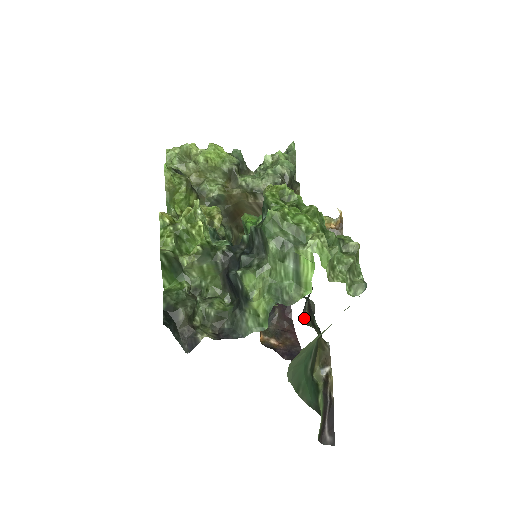
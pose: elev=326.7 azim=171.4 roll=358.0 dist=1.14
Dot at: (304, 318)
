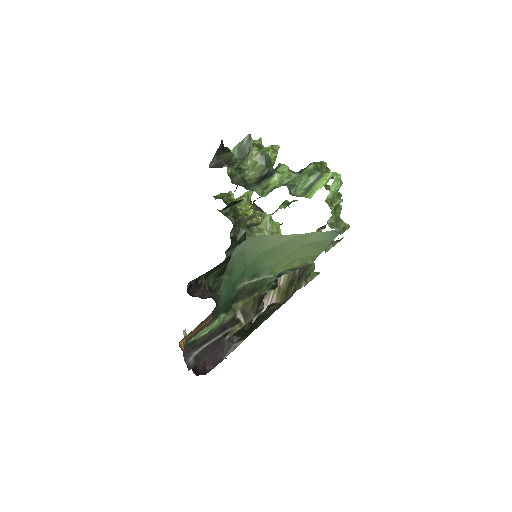
Dot at: occluded
